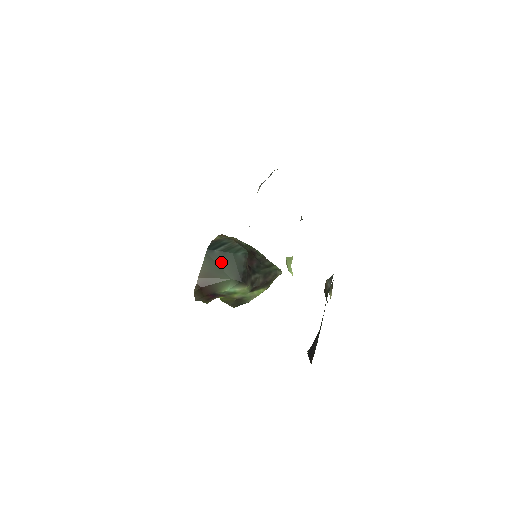
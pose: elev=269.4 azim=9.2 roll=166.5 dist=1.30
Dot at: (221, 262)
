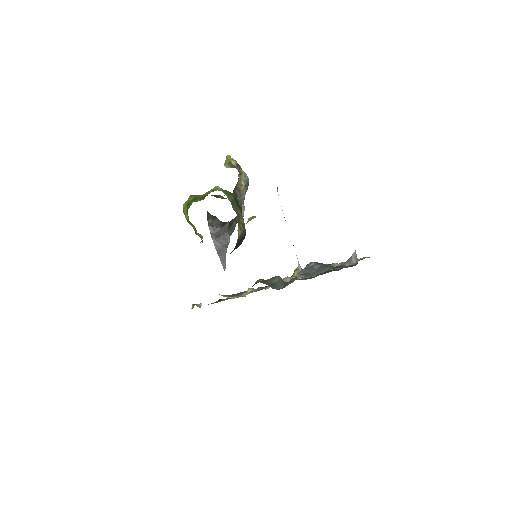
Dot at: occluded
